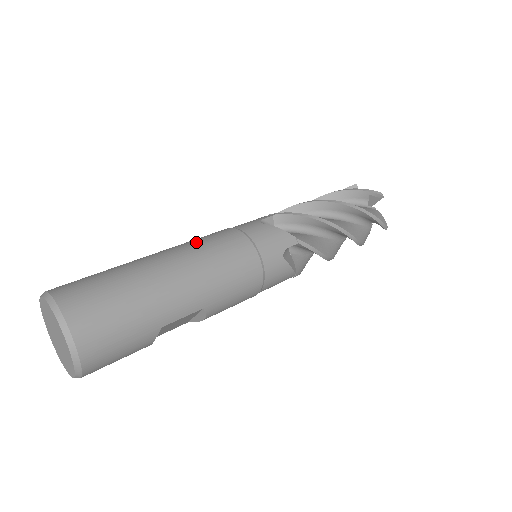
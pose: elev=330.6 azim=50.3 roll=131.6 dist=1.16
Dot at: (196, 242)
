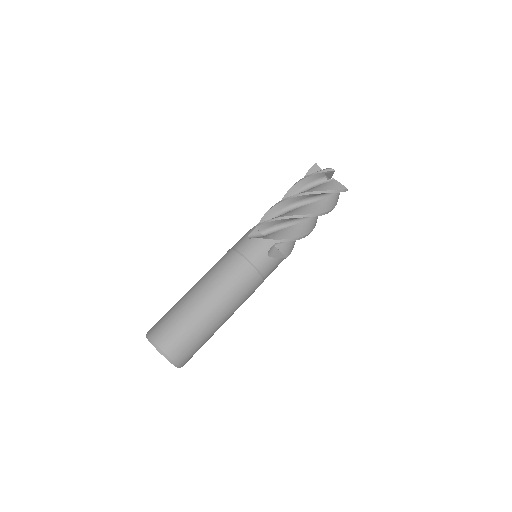
Dot at: (233, 290)
